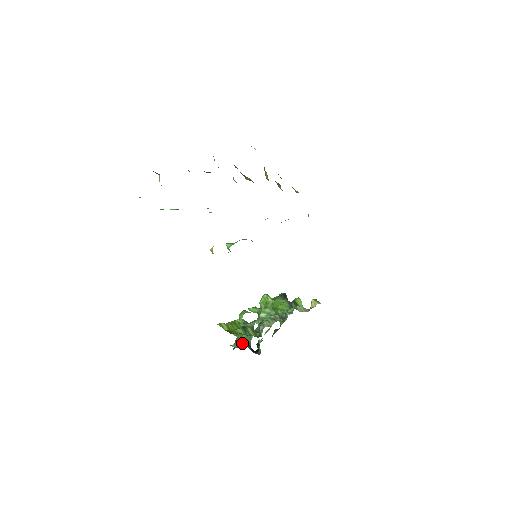
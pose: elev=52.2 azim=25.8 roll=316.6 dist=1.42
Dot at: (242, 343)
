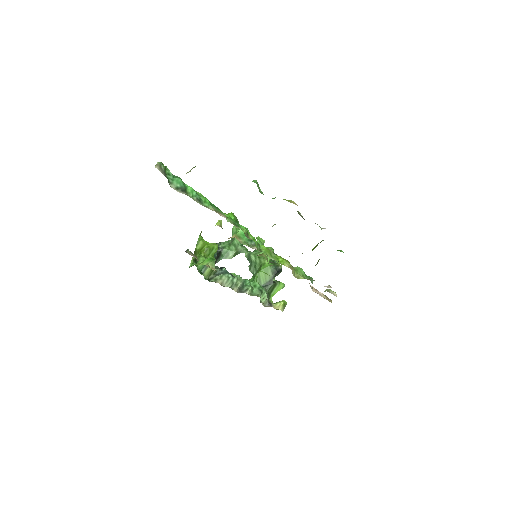
Dot at: occluded
